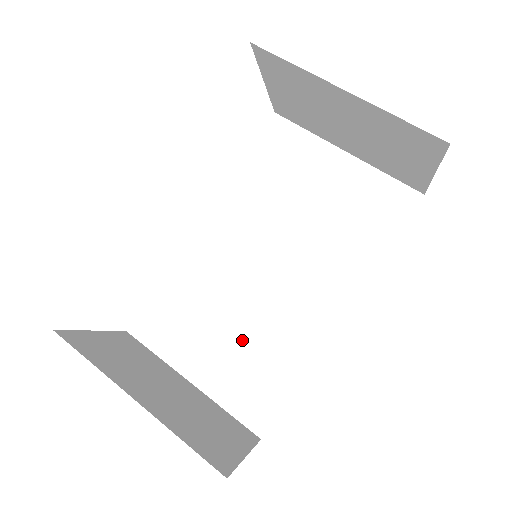
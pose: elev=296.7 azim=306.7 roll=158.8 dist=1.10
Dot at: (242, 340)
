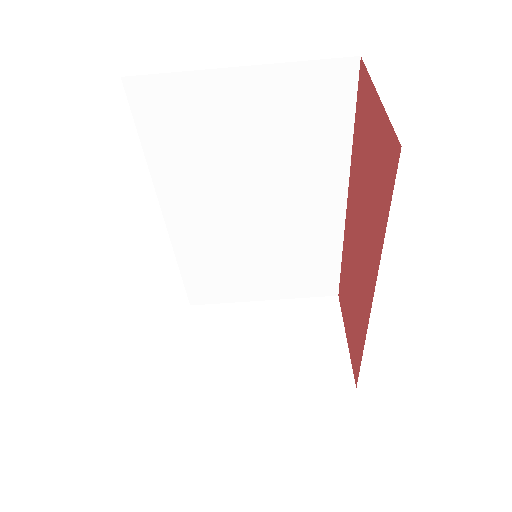
Dot at: (278, 263)
